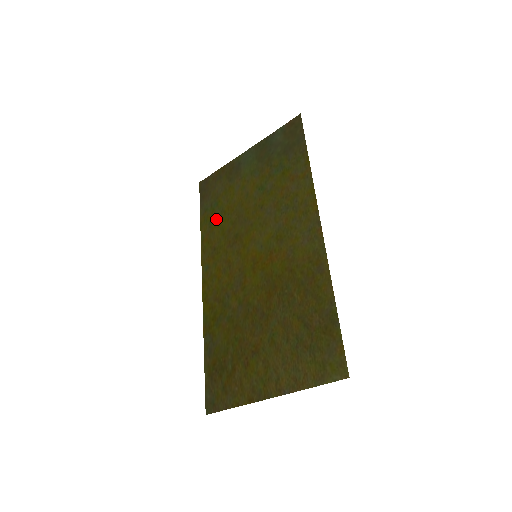
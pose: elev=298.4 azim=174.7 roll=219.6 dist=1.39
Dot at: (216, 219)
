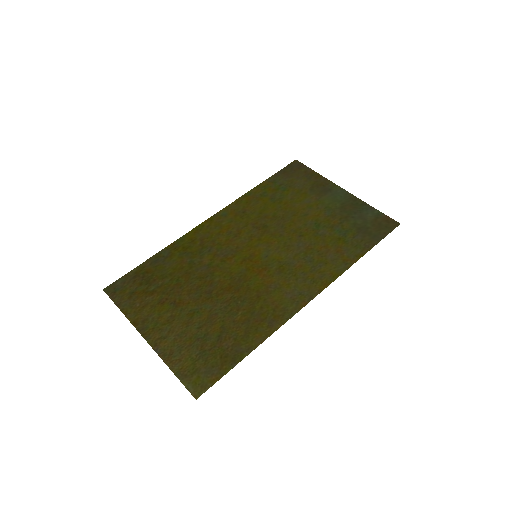
Dot at: (271, 197)
